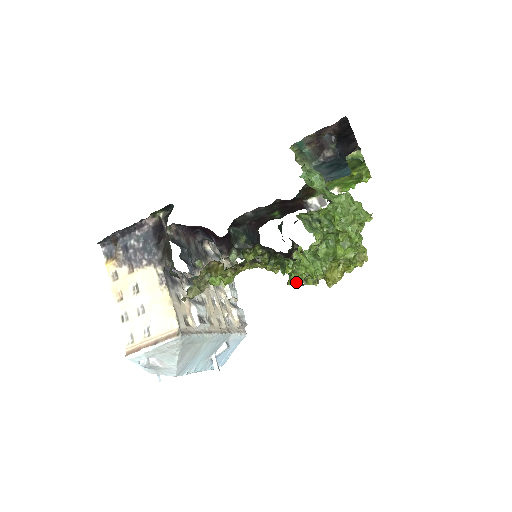
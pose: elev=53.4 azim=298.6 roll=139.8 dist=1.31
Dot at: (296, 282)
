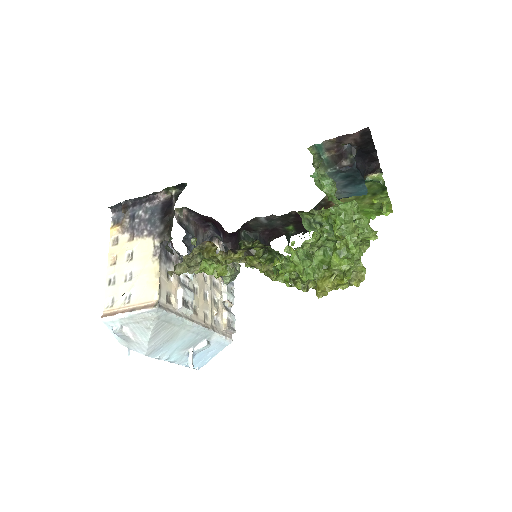
Dot at: (283, 280)
